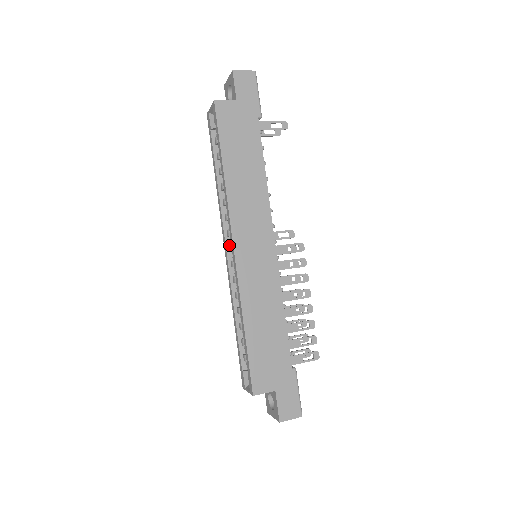
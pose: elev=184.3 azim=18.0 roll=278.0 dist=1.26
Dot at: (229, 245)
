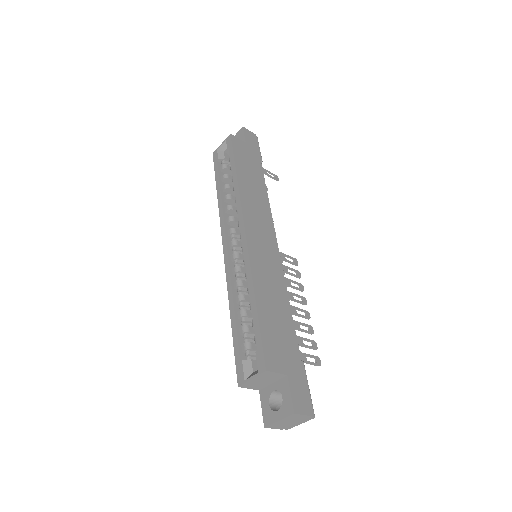
Dot at: (231, 241)
